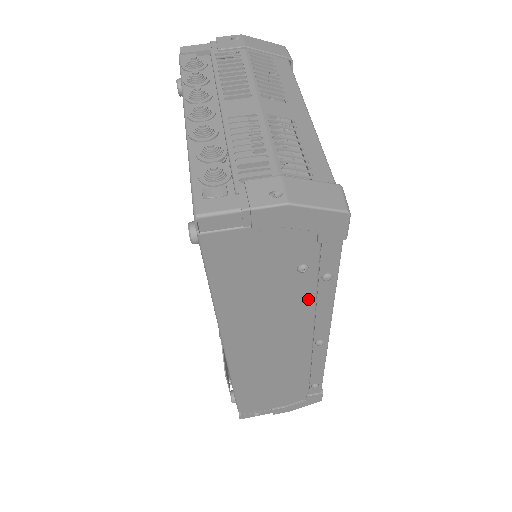
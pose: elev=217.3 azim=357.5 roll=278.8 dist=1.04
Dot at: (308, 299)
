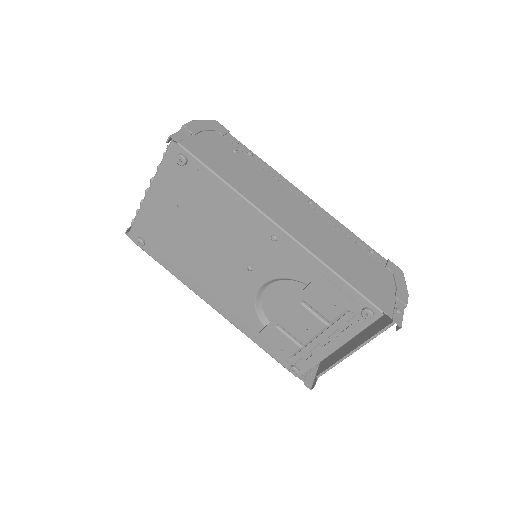
Dot at: (262, 171)
